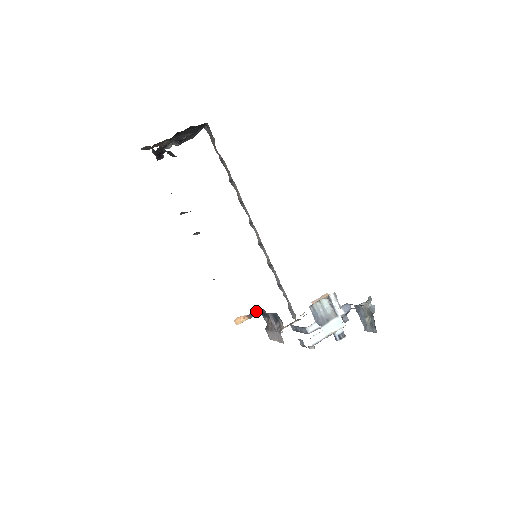
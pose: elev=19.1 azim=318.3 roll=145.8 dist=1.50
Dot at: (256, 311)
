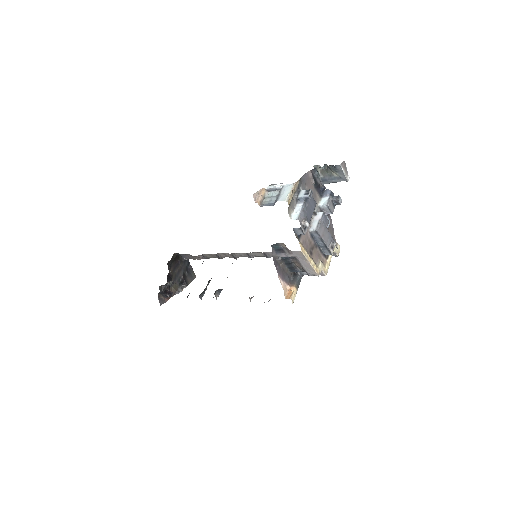
Dot at: (293, 277)
